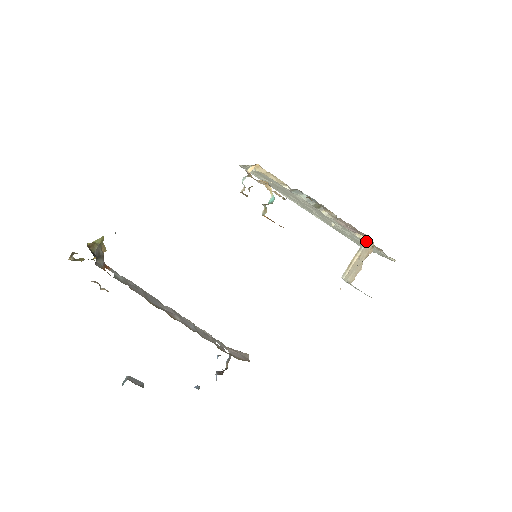
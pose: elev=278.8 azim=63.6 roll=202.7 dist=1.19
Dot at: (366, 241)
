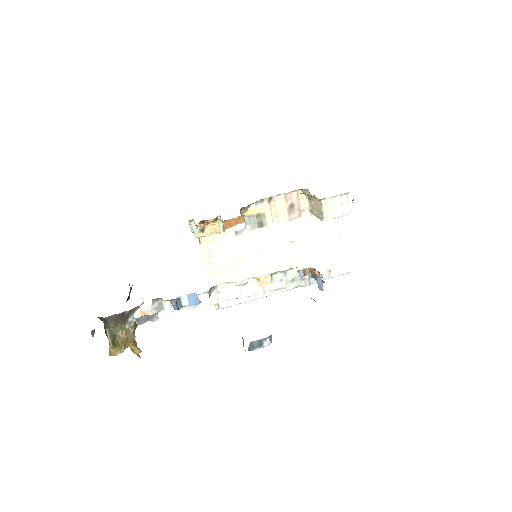
Dot at: (307, 206)
